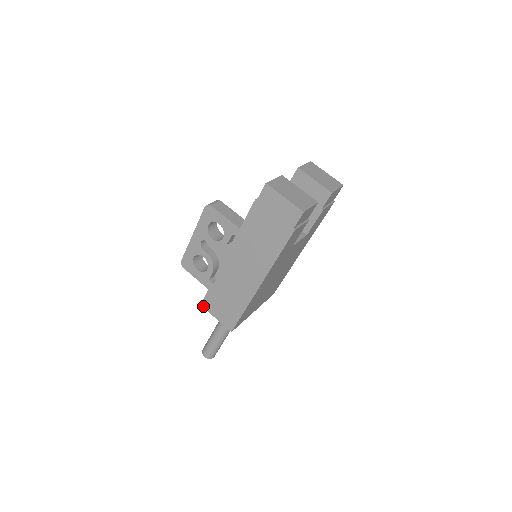
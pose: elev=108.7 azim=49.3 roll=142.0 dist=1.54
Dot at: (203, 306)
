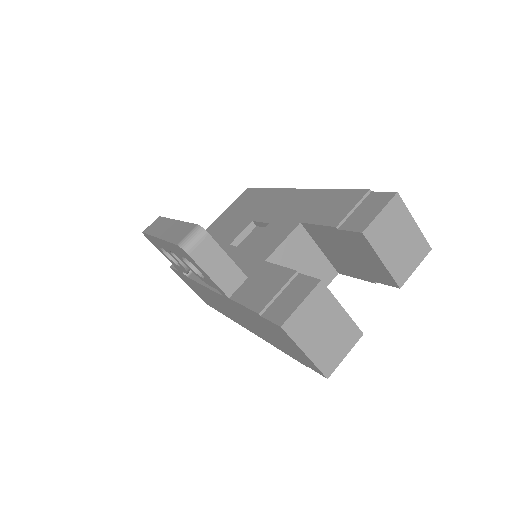
Dot at: (173, 270)
